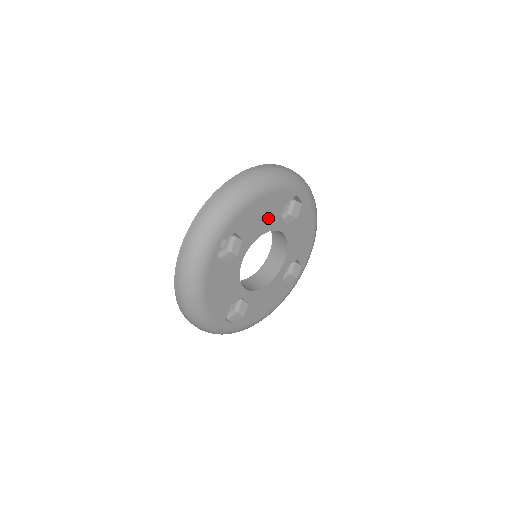
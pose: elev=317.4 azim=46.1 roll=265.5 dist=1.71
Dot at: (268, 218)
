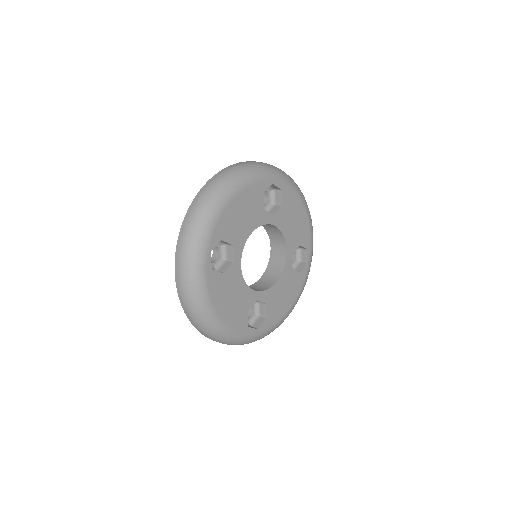
Dot at: (251, 215)
